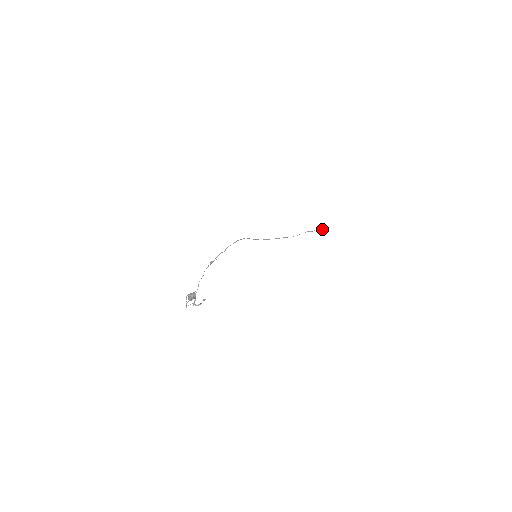
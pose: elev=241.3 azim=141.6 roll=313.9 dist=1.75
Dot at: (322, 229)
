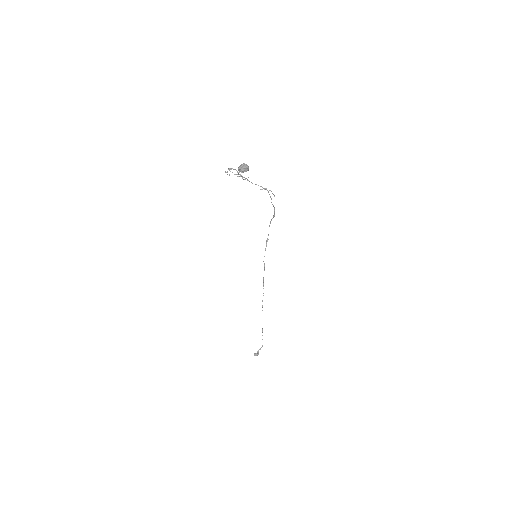
Dot at: (258, 353)
